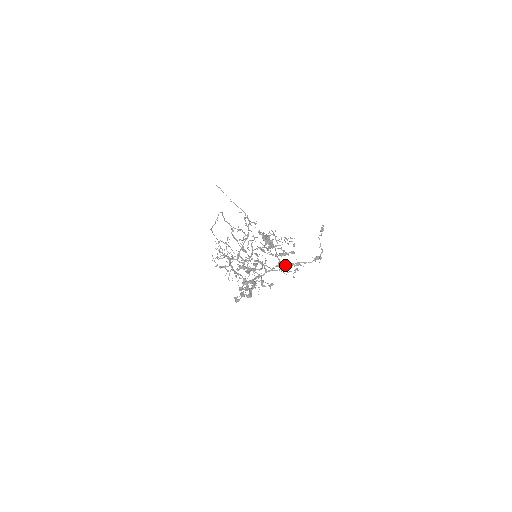
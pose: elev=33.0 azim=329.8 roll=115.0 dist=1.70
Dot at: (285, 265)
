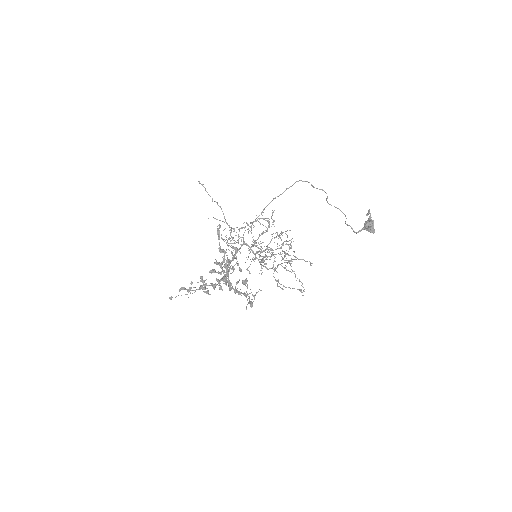
Dot at: (278, 281)
